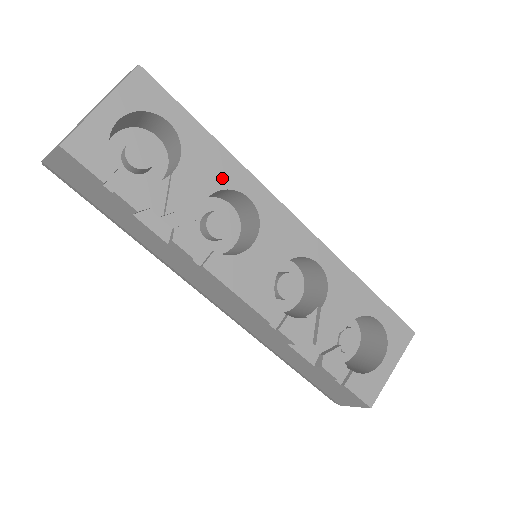
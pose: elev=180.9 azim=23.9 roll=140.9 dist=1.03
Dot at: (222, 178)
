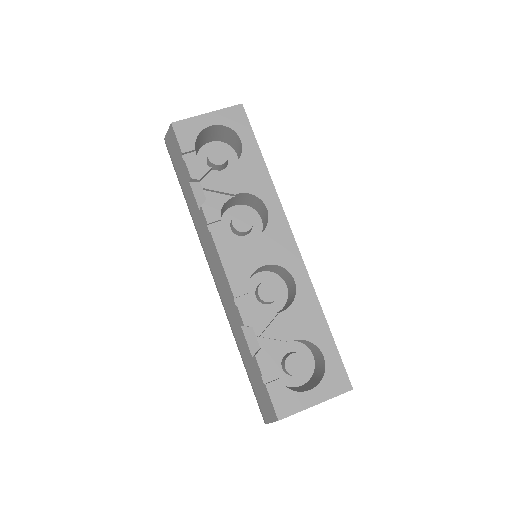
Dot at: (256, 187)
